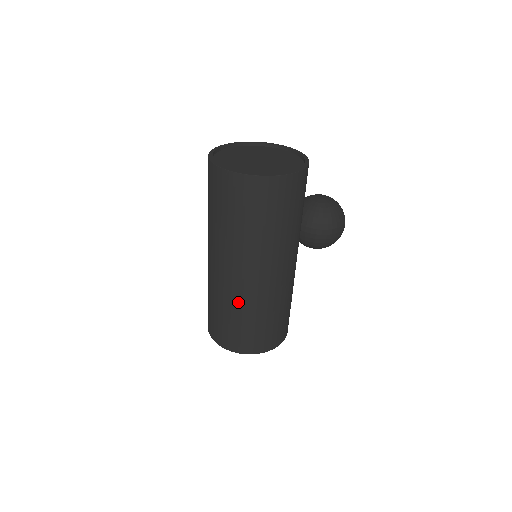
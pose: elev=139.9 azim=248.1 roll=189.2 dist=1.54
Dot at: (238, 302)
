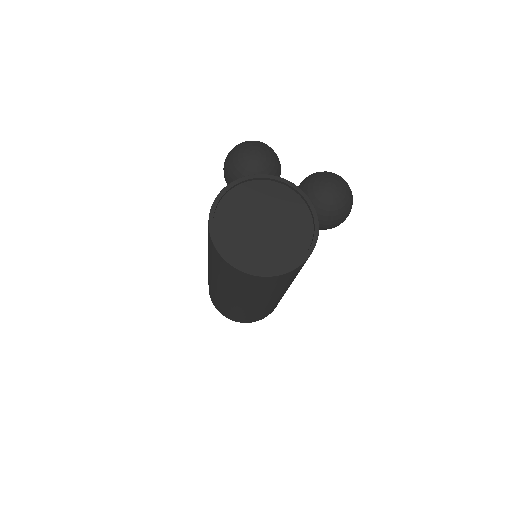
Dot at: (237, 309)
